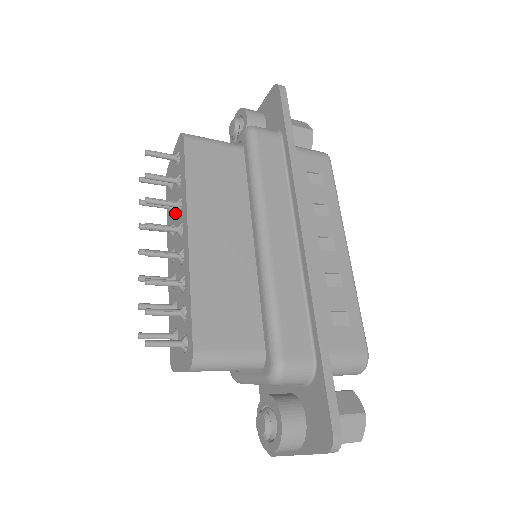
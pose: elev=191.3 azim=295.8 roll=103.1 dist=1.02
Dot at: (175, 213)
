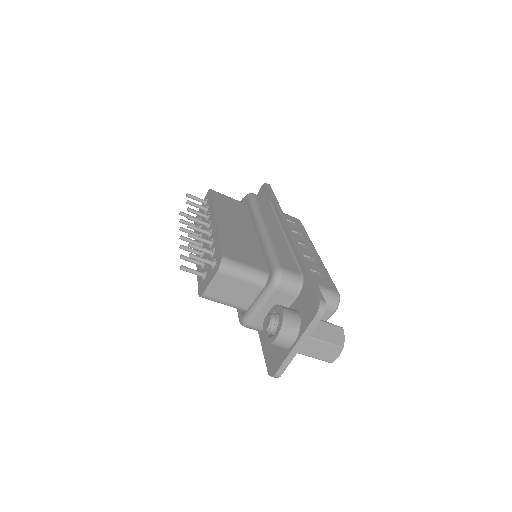
Dot at: (203, 226)
